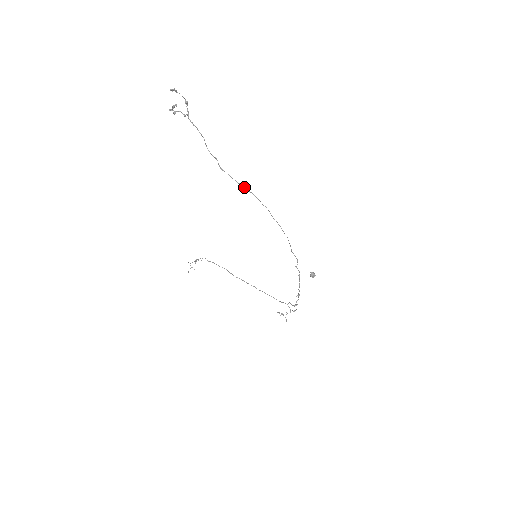
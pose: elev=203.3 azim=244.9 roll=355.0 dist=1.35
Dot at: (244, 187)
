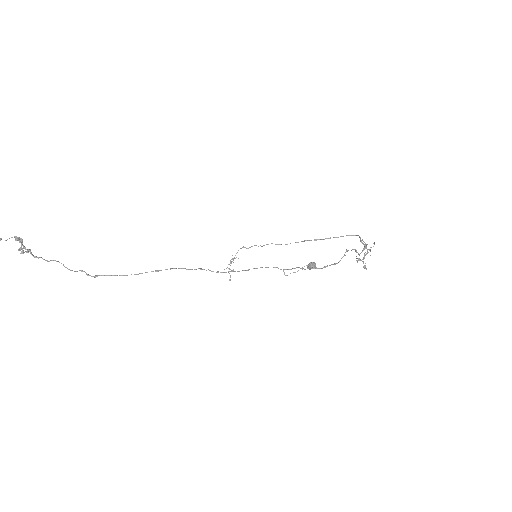
Dot at: occluded
